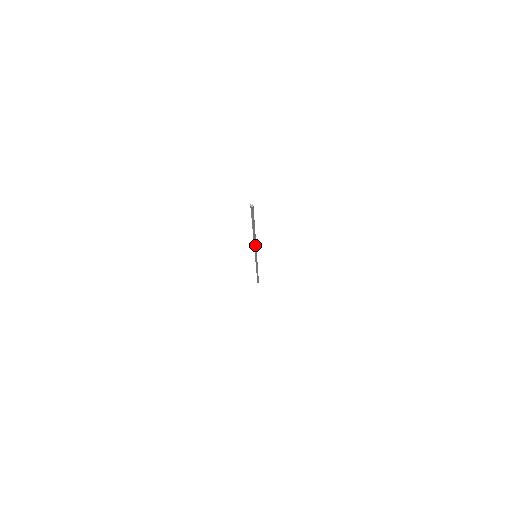
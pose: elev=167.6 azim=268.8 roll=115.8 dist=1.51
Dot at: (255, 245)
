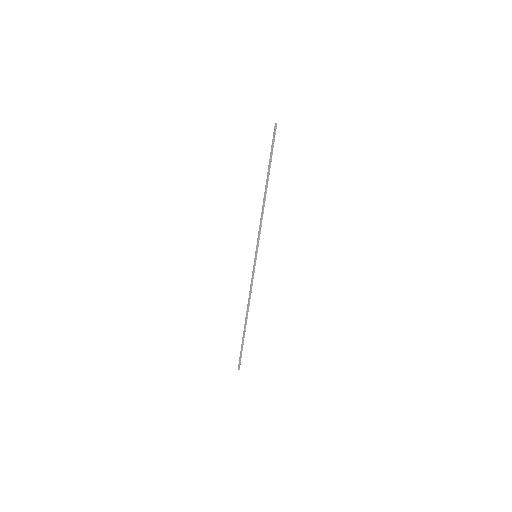
Dot at: (262, 217)
